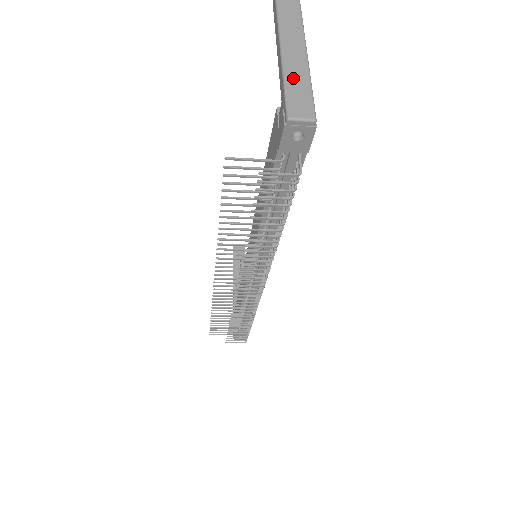
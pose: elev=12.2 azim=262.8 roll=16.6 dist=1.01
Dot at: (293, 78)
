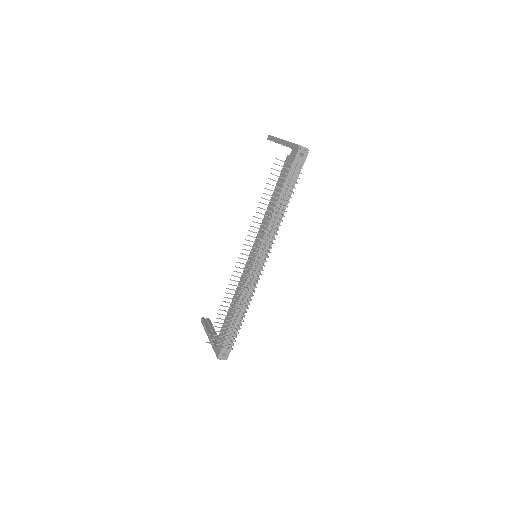
Dot at: occluded
